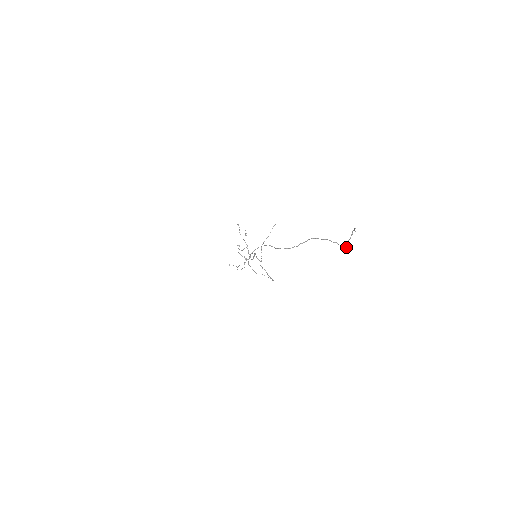
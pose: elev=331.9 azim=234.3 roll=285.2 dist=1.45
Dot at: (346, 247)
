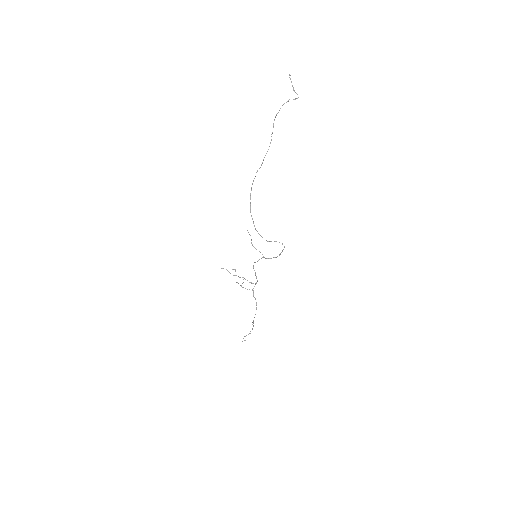
Dot at: (297, 98)
